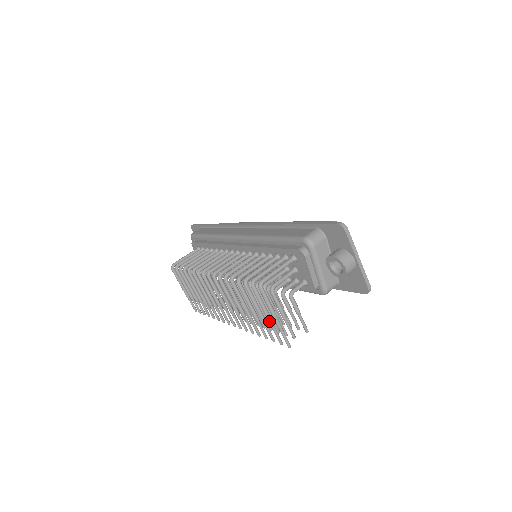
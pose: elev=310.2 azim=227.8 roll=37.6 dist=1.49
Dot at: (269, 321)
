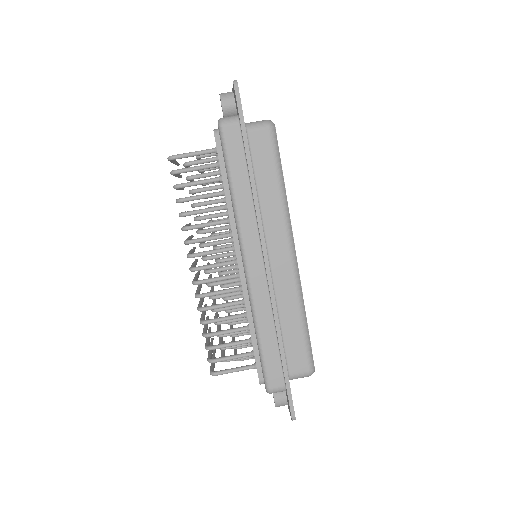
Dot at: occluded
